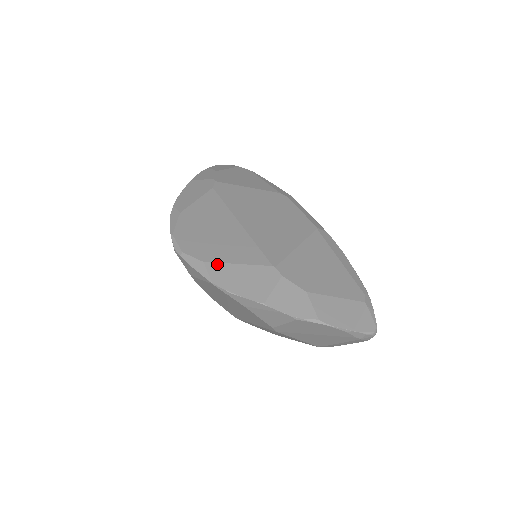
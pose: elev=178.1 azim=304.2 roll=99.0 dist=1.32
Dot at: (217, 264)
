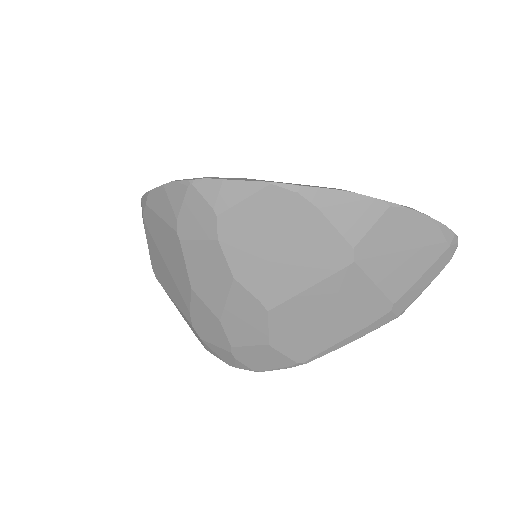
Dot at: occluded
